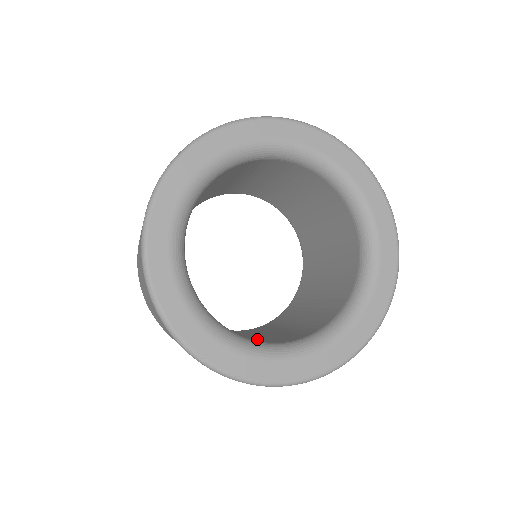
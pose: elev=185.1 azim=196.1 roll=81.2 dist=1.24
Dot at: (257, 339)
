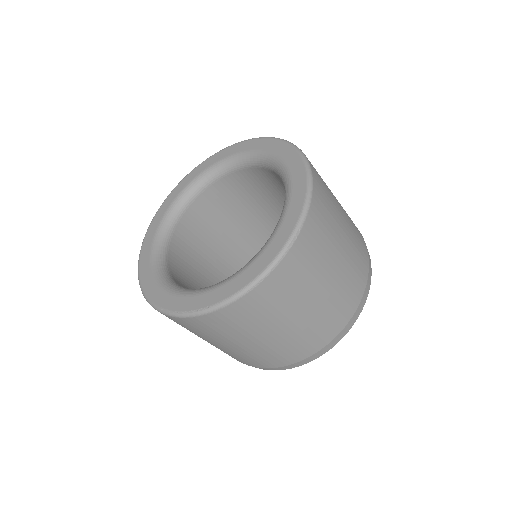
Dot at: occluded
